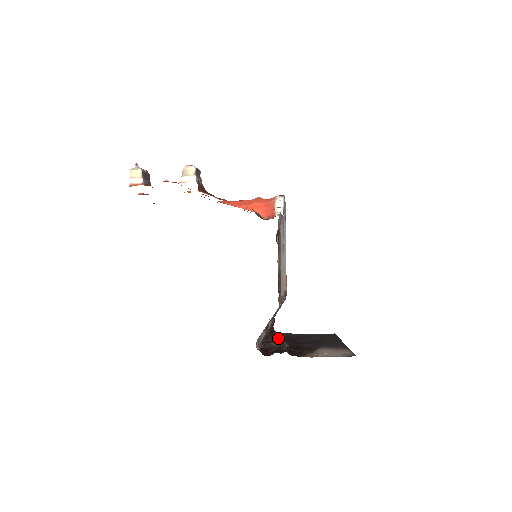
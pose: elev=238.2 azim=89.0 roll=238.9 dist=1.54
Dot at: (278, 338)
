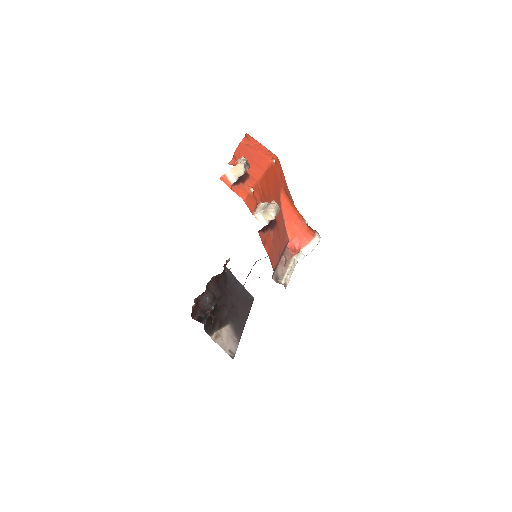
Dot at: (218, 285)
